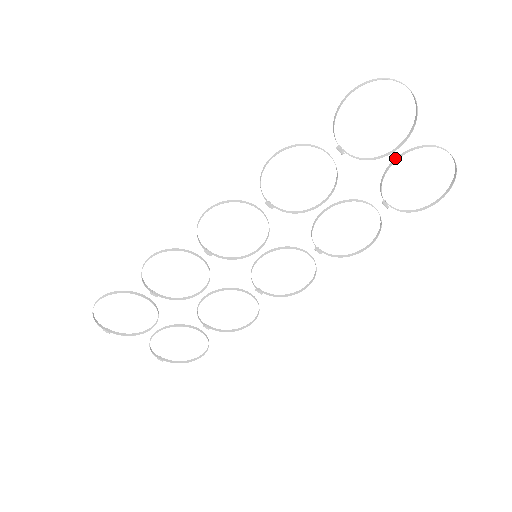
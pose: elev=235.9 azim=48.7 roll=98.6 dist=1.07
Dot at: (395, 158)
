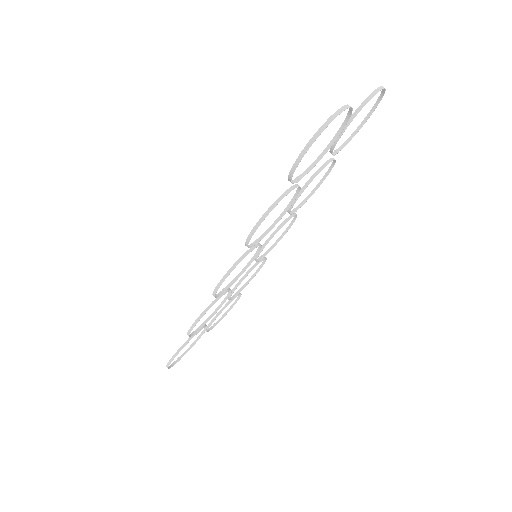
Dot at: occluded
